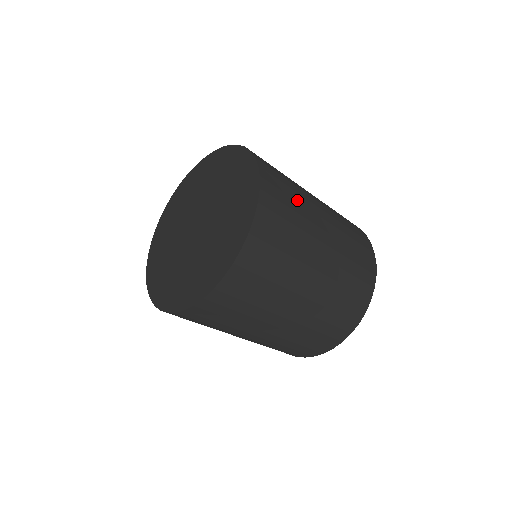
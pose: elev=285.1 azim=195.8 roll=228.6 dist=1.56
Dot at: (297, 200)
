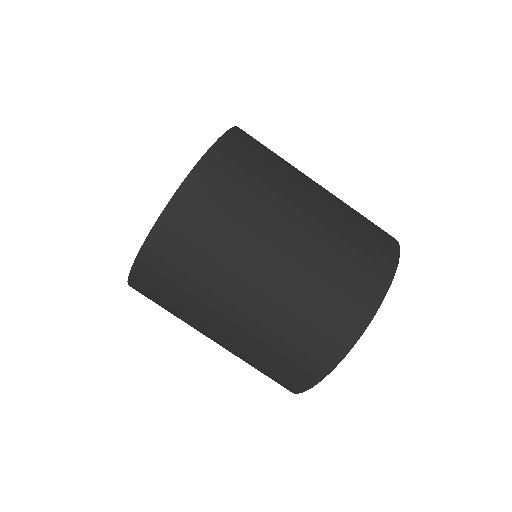
Dot at: (275, 166)
